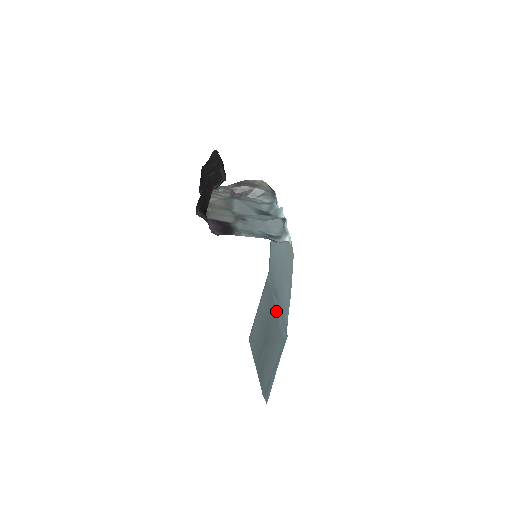
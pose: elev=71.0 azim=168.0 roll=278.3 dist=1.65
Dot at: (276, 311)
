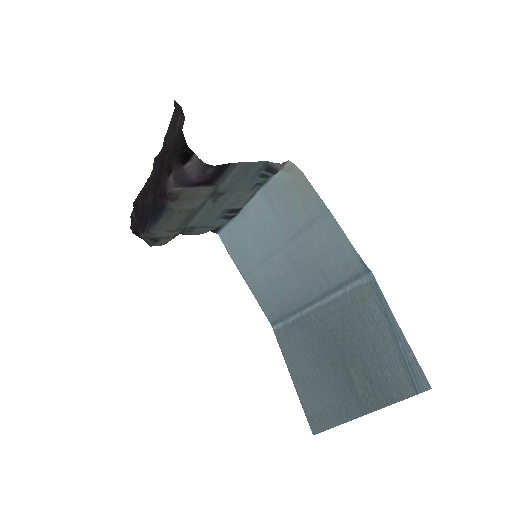
Dot at: (325, 306)
